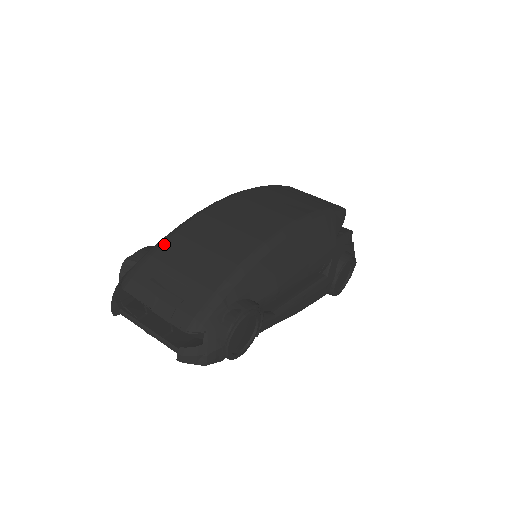
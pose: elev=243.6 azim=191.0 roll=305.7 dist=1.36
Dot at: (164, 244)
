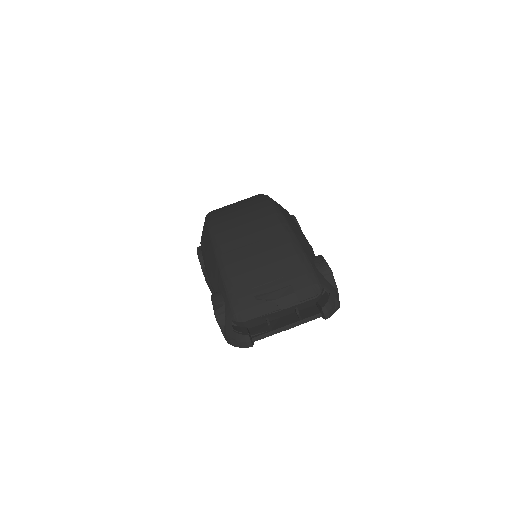
Dot at: (231, 276)
